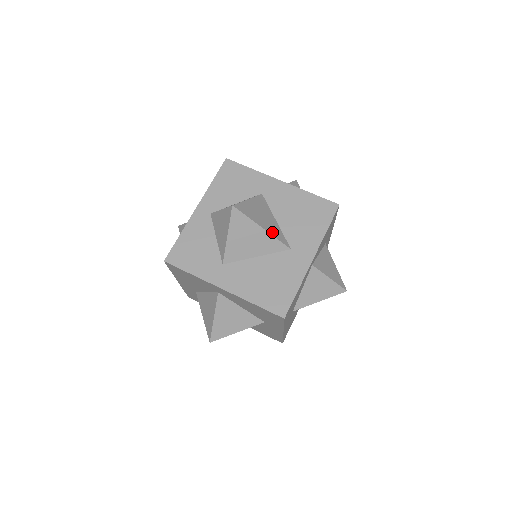
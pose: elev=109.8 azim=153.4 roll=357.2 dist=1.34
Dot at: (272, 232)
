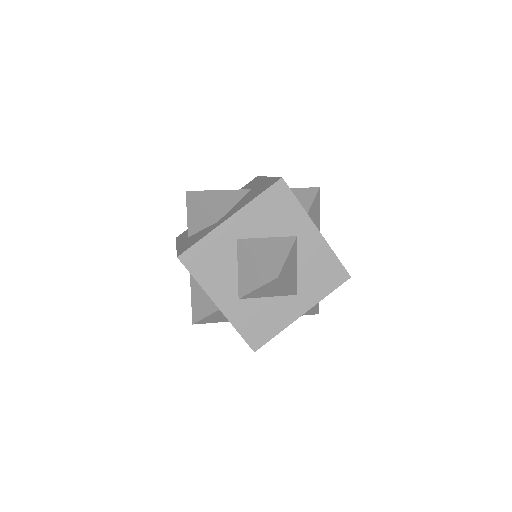
Dot at: (229, 192)
